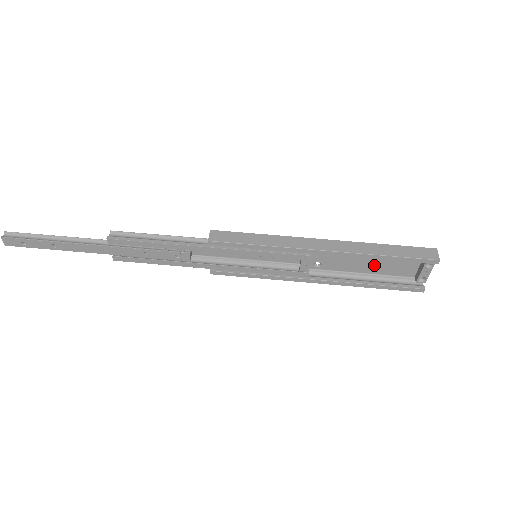
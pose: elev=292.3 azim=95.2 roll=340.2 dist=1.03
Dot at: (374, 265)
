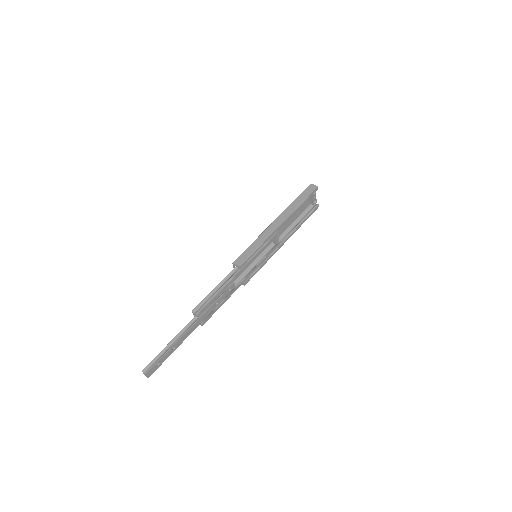
Dot at: (296, 213)
